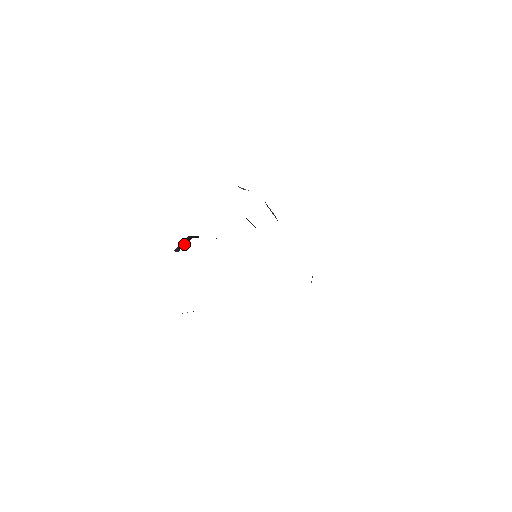
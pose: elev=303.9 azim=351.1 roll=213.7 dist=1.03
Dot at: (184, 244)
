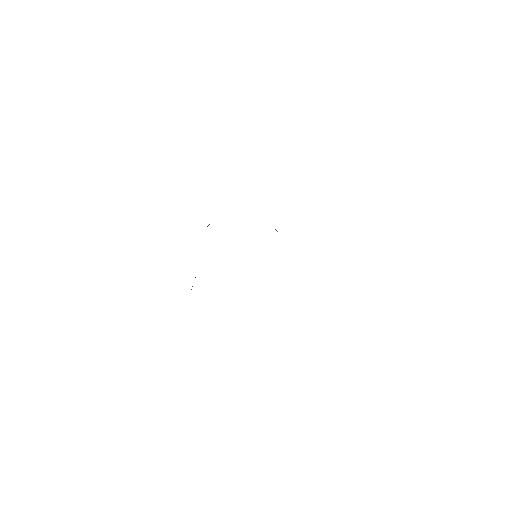
Dot at: occluded
